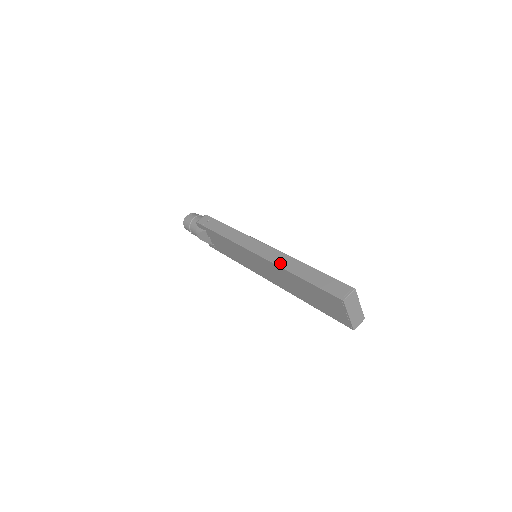
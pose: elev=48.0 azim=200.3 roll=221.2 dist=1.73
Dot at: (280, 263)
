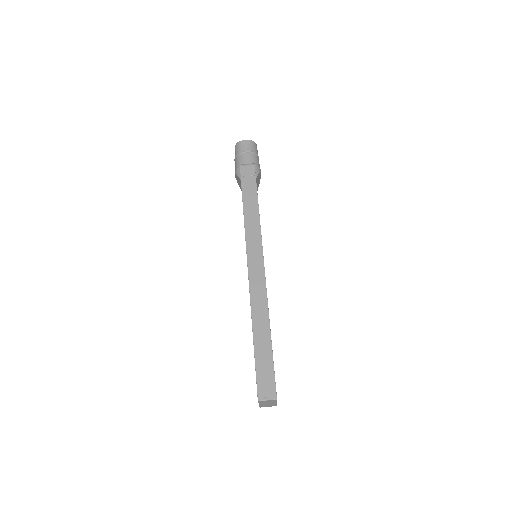
Dot at: (254, 302)
